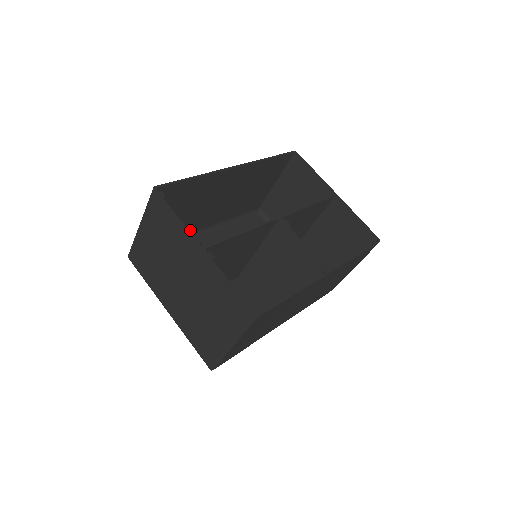
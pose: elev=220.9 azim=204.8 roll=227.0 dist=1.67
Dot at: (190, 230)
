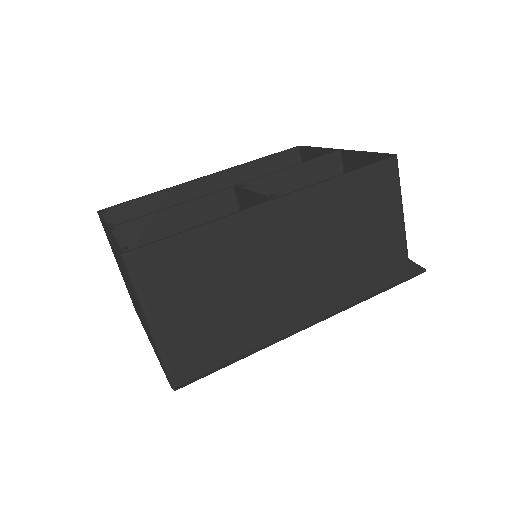
Dot at: occluded
